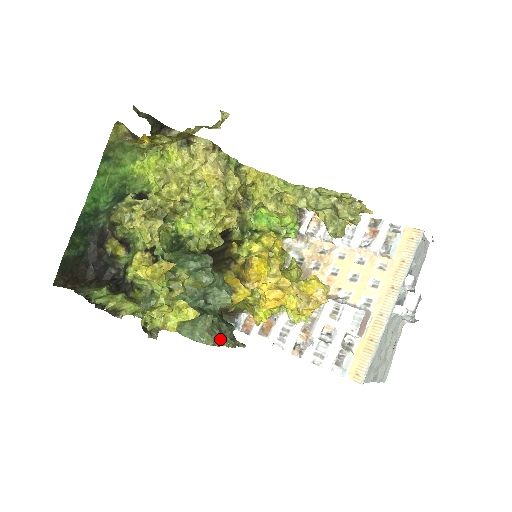
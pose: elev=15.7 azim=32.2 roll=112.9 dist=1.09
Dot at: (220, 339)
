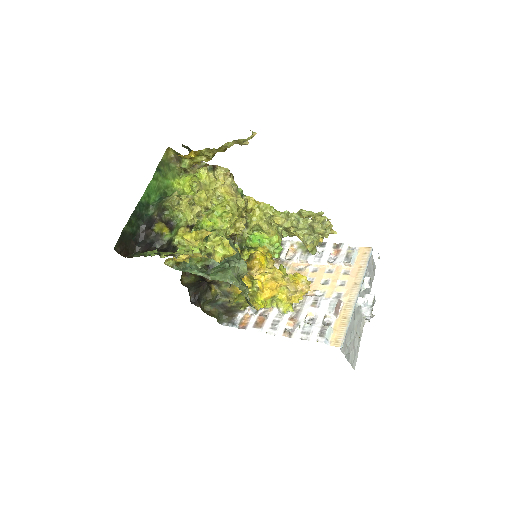
Dot at: (243, 285)
